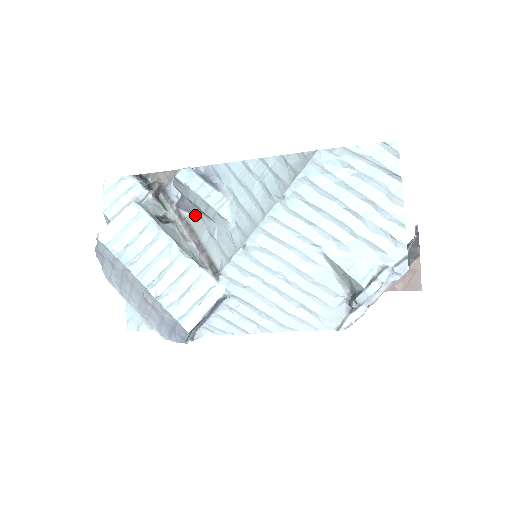
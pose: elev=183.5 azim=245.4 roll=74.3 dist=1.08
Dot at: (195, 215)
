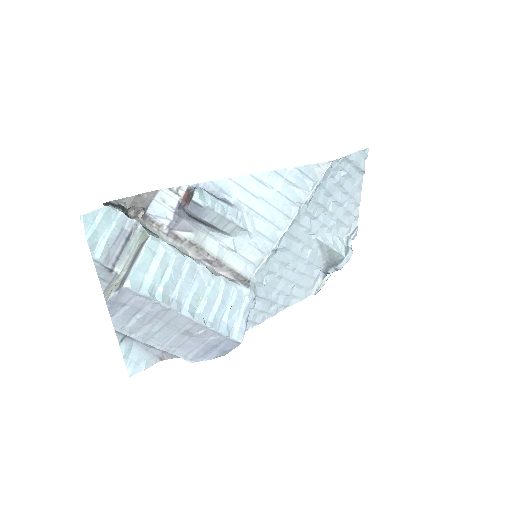
Dot at: (199, 233)
